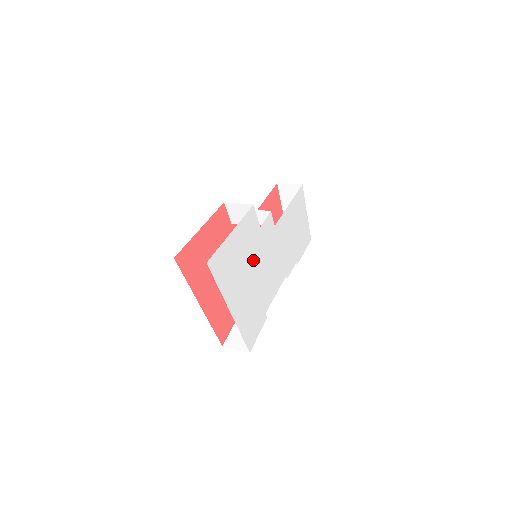
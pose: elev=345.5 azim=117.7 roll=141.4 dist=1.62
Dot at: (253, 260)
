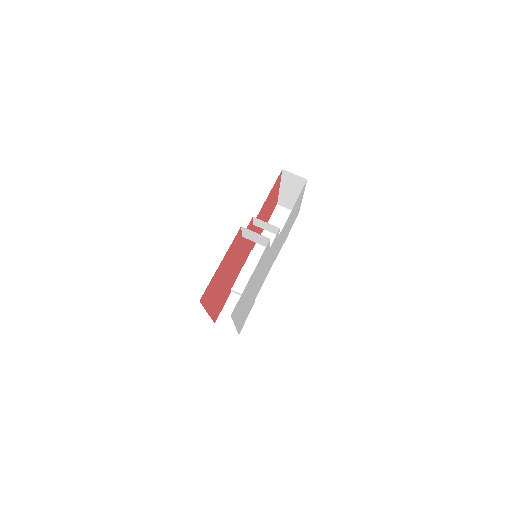
Dot at: (258, 276)
